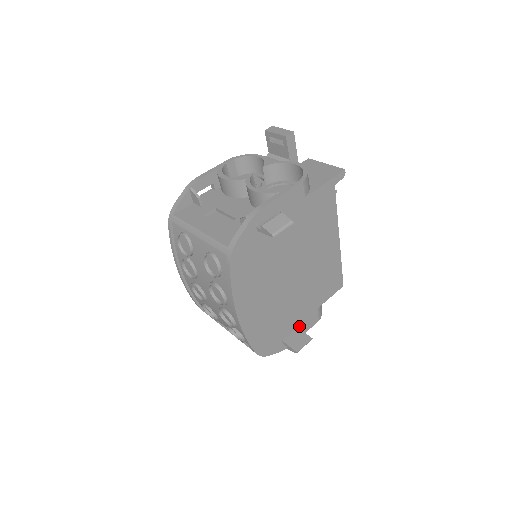
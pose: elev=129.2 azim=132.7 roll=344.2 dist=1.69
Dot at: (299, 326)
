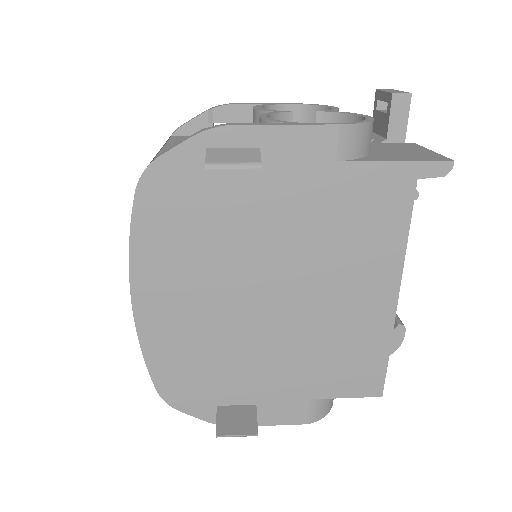
Dot at: (260, 404)
